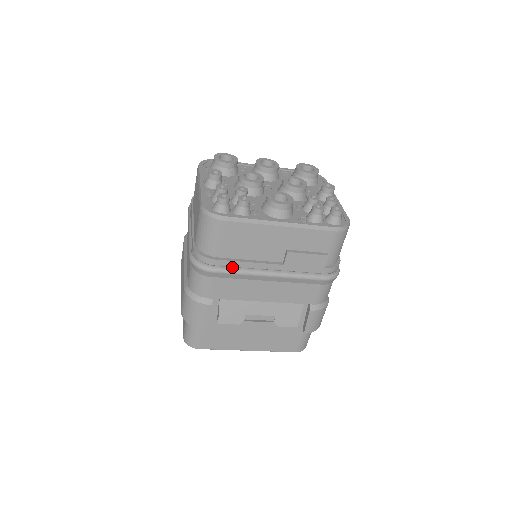
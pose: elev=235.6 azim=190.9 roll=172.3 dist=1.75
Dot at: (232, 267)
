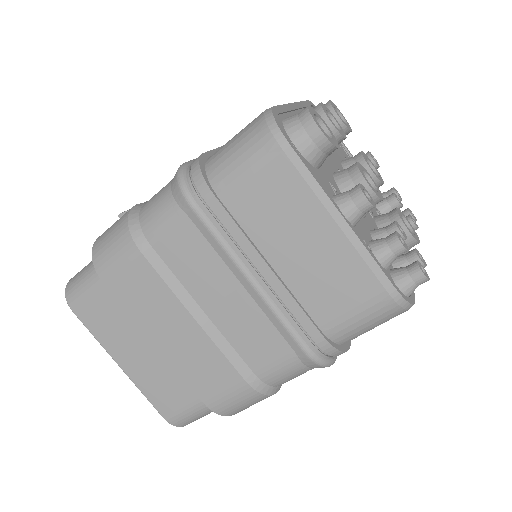
Dot at: occluded
